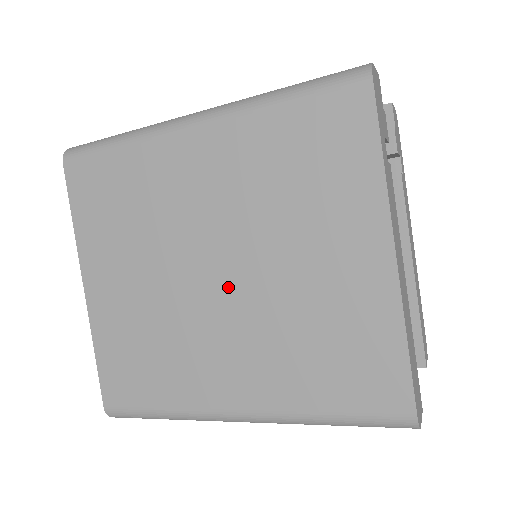
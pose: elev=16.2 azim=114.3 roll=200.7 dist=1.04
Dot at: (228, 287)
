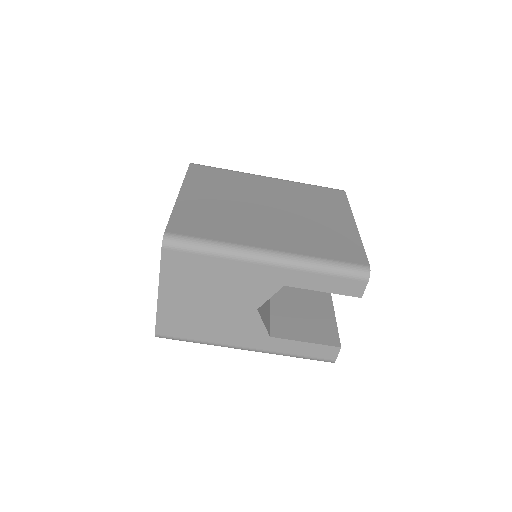
Dot at: (275, 214)
